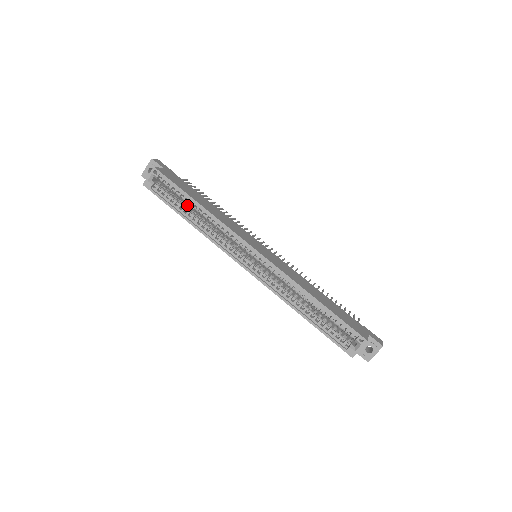
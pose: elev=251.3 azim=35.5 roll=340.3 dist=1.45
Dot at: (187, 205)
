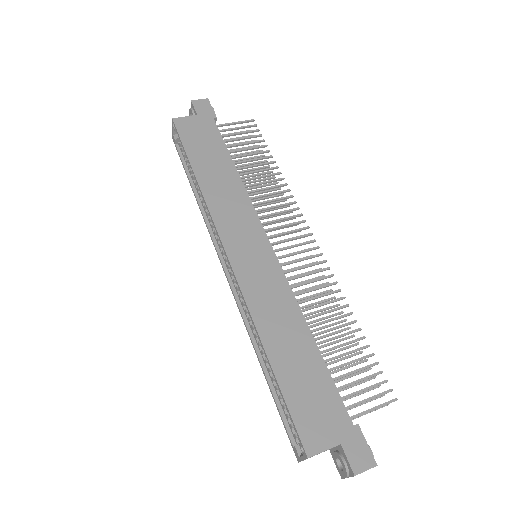
Dot at: occluded
